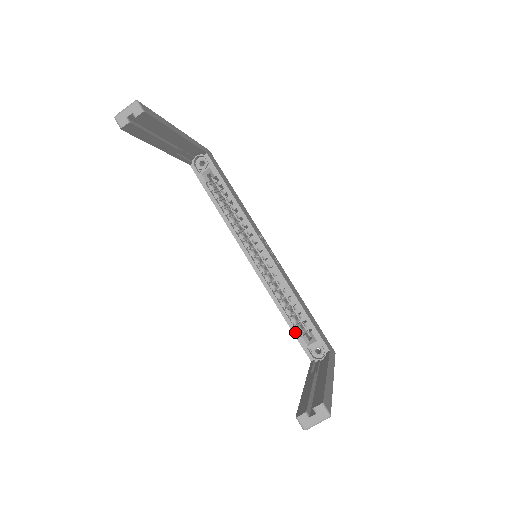
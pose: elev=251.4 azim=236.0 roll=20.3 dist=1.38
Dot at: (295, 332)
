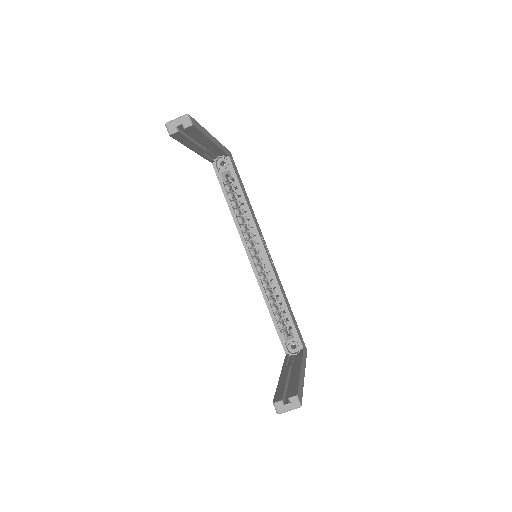
Dot at: (277, 327)
